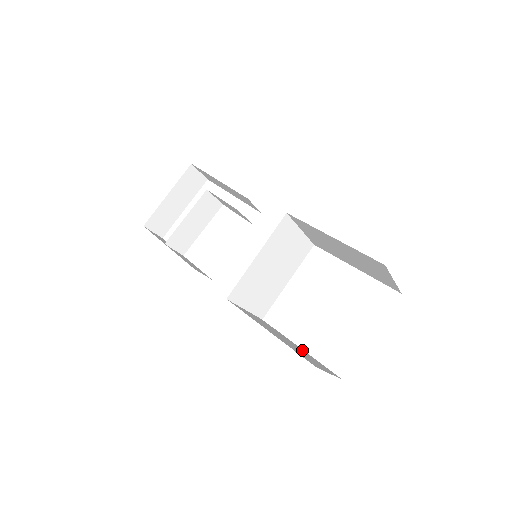
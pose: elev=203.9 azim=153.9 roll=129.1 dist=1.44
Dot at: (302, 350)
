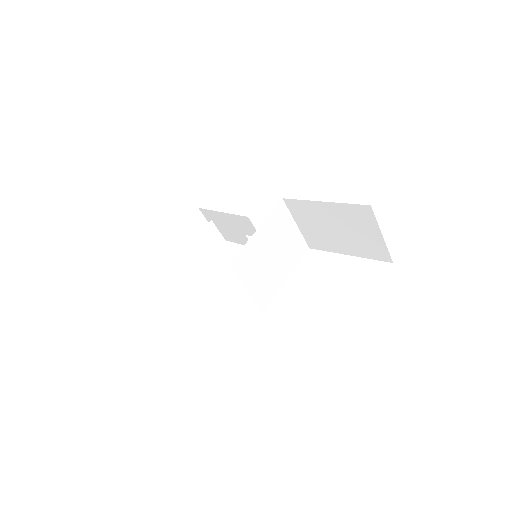
Dot at: occluded
